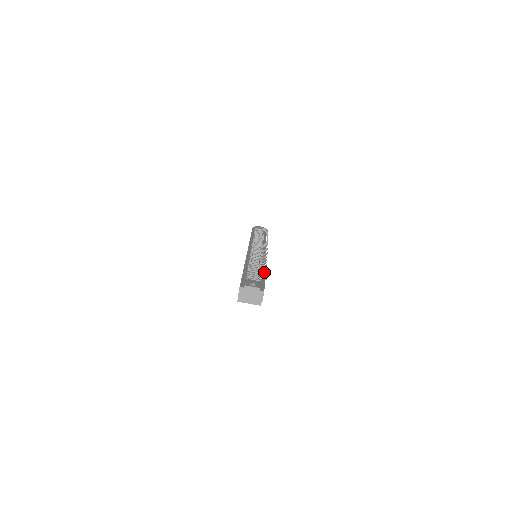
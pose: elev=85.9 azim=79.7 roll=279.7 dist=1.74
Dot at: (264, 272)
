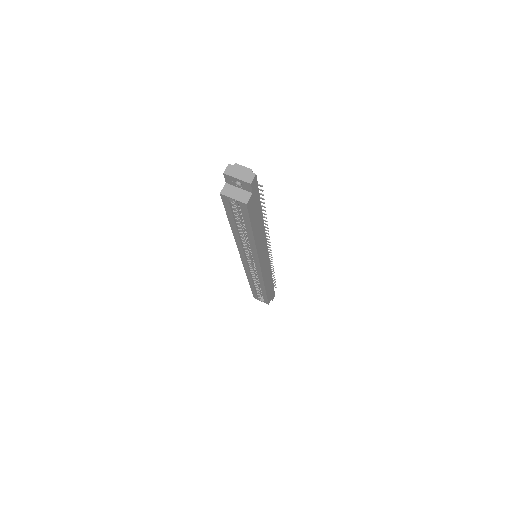
Dot at: (261, 197)
